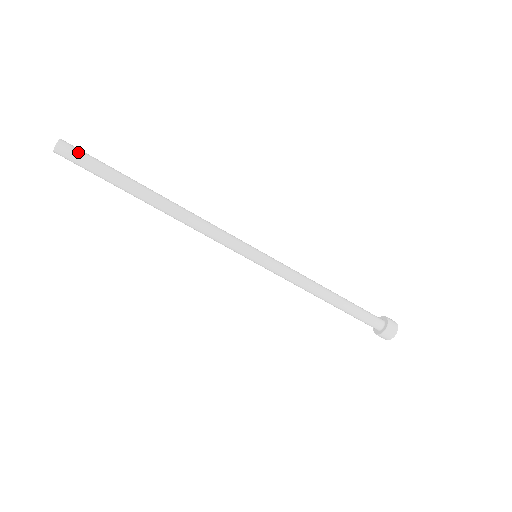
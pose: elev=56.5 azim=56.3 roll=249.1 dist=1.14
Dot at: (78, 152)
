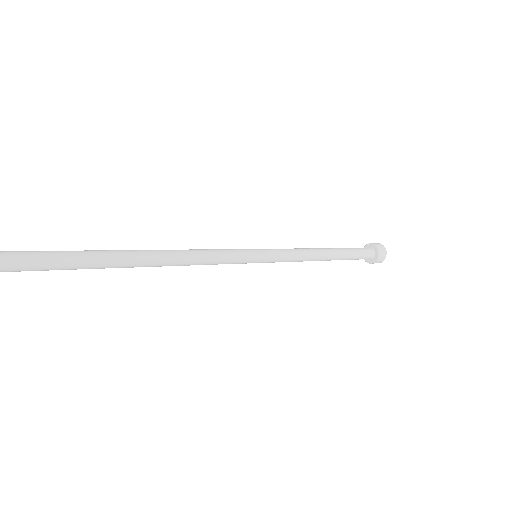
Dot at: occluded
